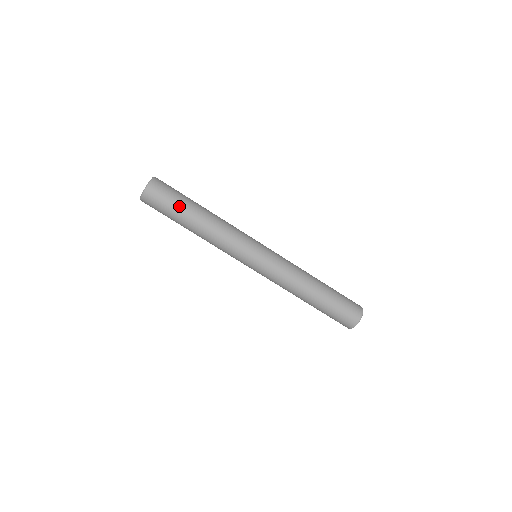
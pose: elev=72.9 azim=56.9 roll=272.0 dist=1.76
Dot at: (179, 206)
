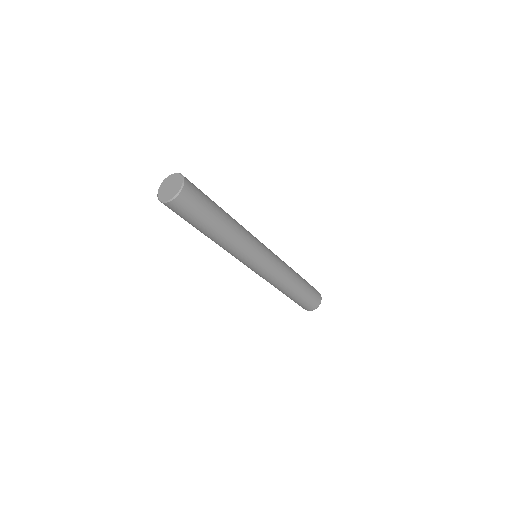
Dot at: (202, 221)
